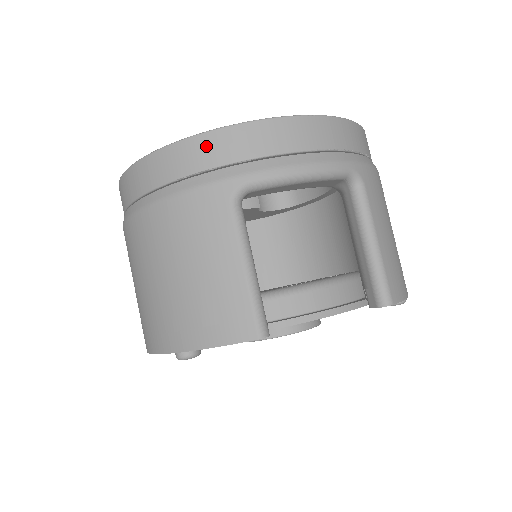
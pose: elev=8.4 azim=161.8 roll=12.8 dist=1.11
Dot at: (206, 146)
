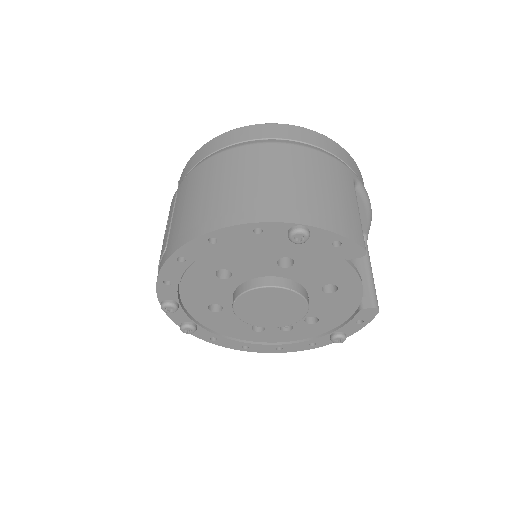
Dot at: (341, 151)
